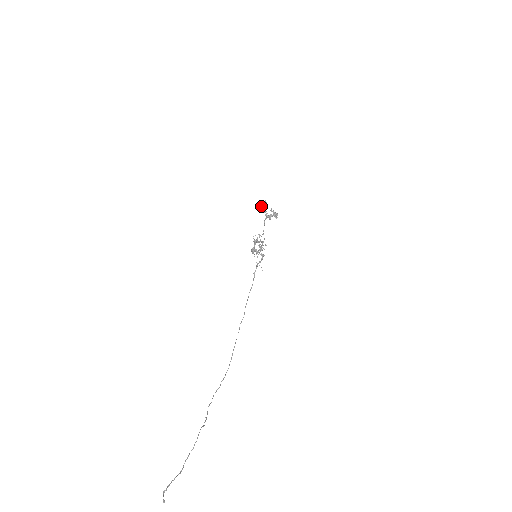
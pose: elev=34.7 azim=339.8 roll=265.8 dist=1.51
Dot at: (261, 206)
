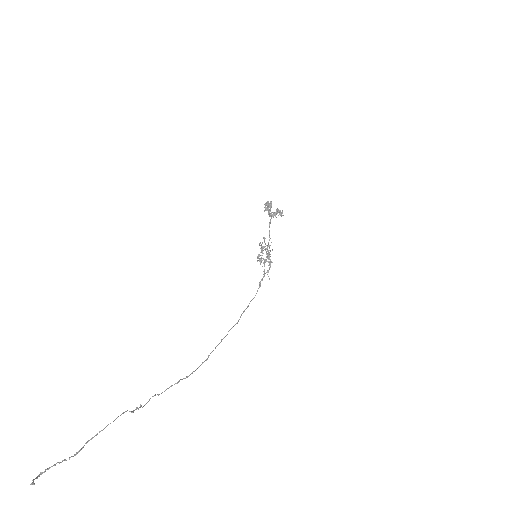
Dot at: (265, 206)
